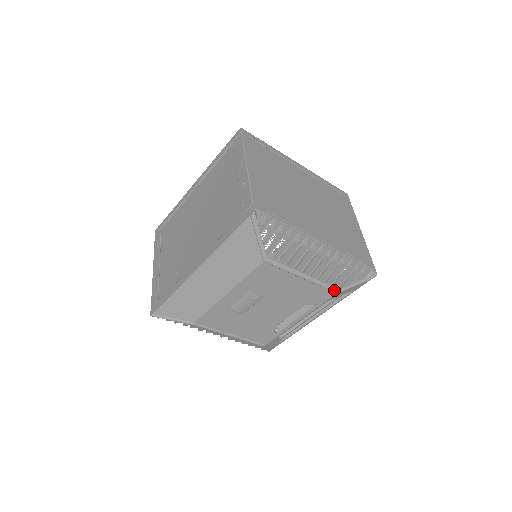
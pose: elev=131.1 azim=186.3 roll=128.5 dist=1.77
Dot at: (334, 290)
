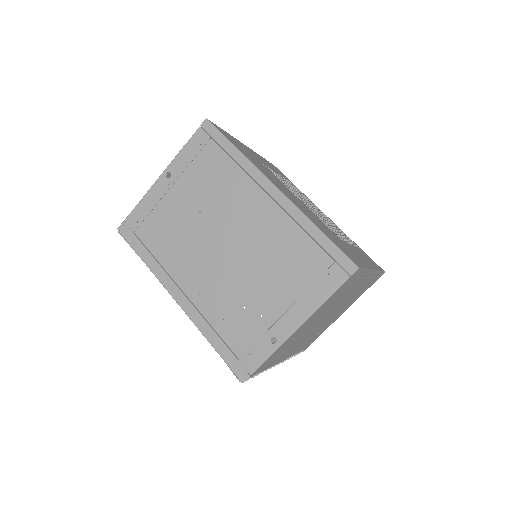
Dot at: occluded
